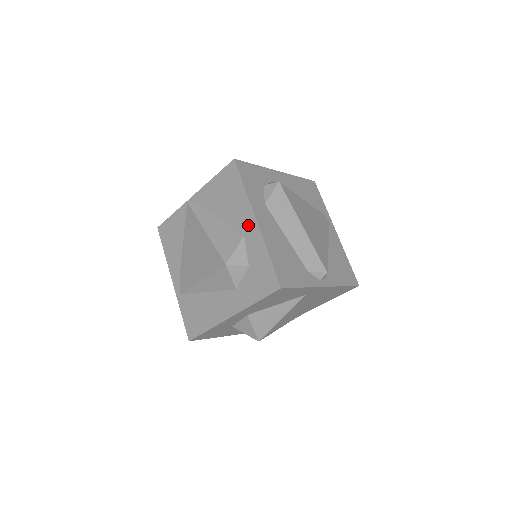
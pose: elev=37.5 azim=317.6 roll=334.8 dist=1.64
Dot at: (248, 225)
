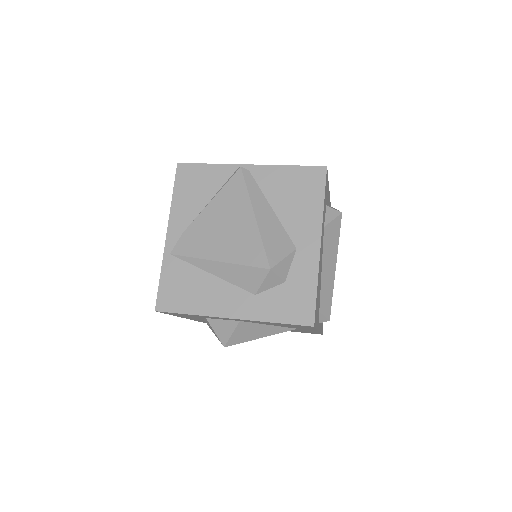
Dot at: (308, 242)
